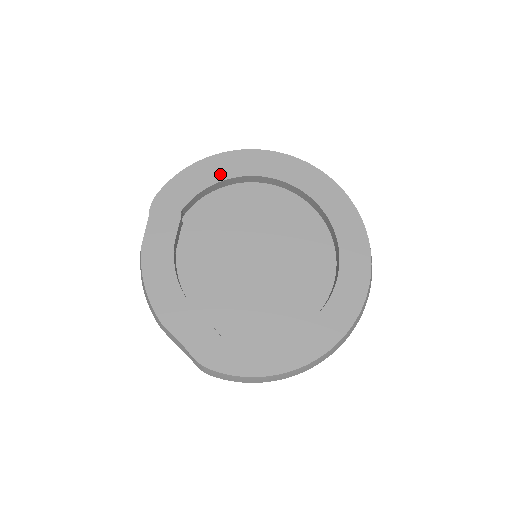
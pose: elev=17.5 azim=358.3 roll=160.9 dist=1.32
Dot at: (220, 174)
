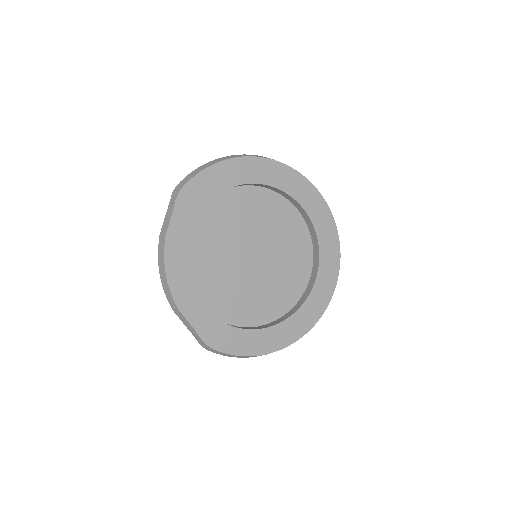
Dot at: (240, 178)
